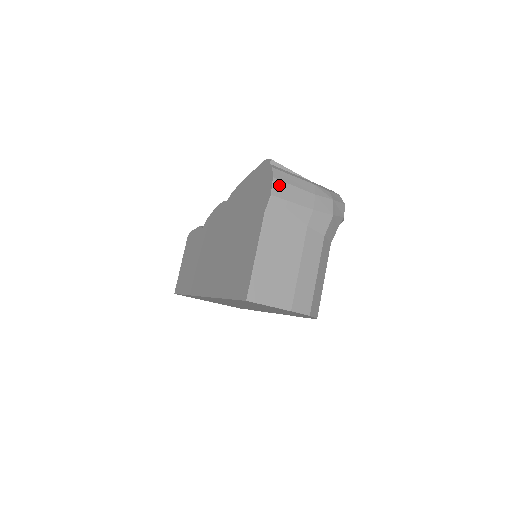
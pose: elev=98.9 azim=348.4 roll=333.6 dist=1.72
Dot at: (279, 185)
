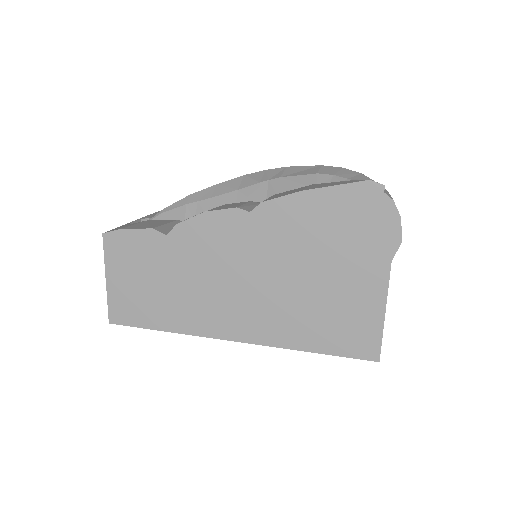
Dot at: occluded
